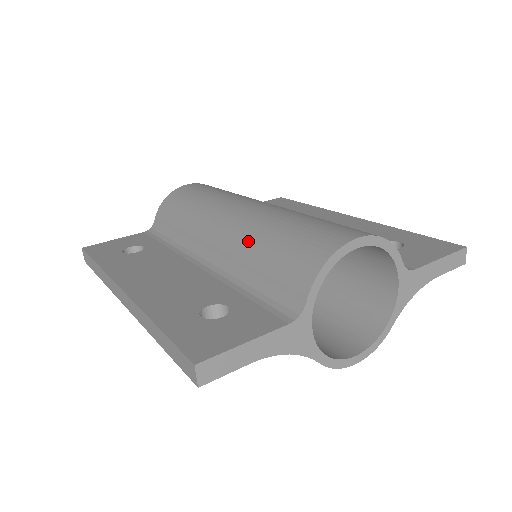
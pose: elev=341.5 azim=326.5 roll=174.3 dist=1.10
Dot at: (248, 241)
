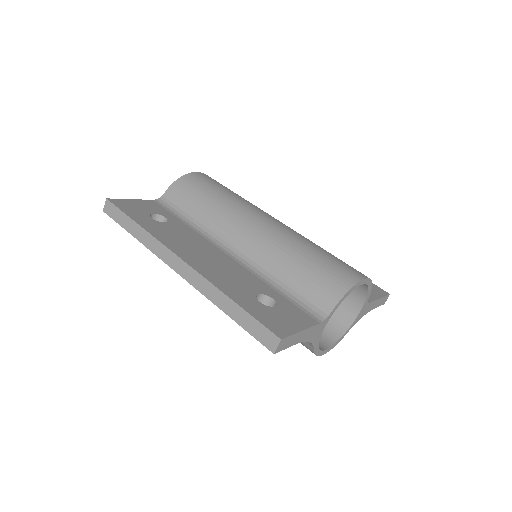
Dot at: (281, 252)
